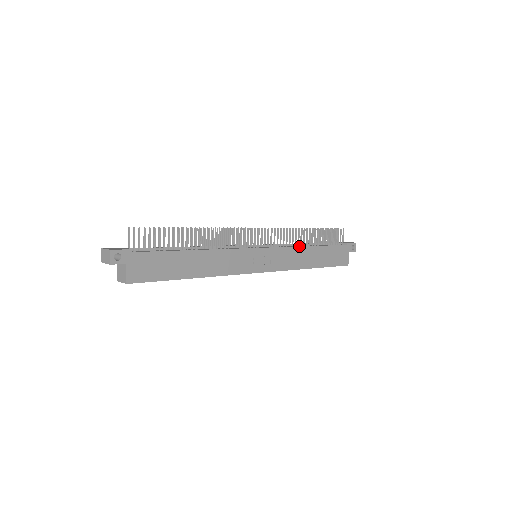
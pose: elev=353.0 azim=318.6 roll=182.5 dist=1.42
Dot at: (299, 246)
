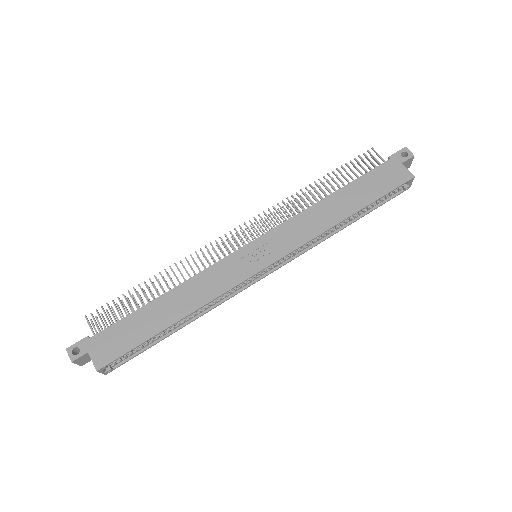
Dot at: occluded
